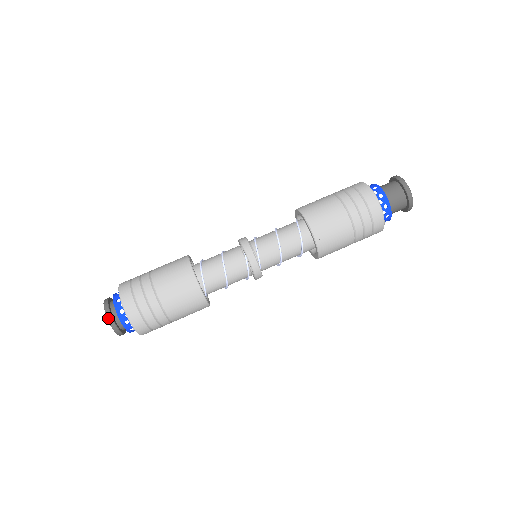
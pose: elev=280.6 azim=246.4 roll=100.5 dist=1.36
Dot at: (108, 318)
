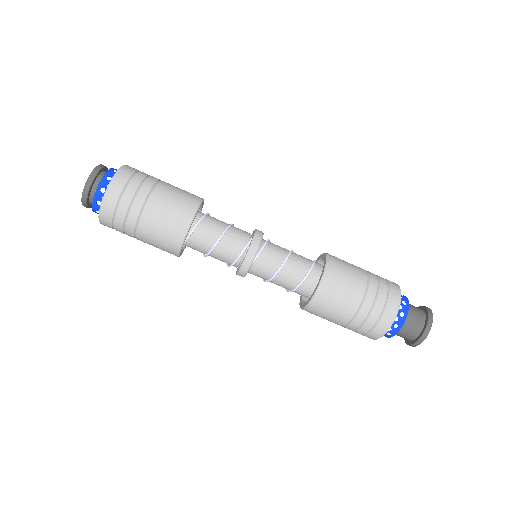
Dot at: (93, 172)
